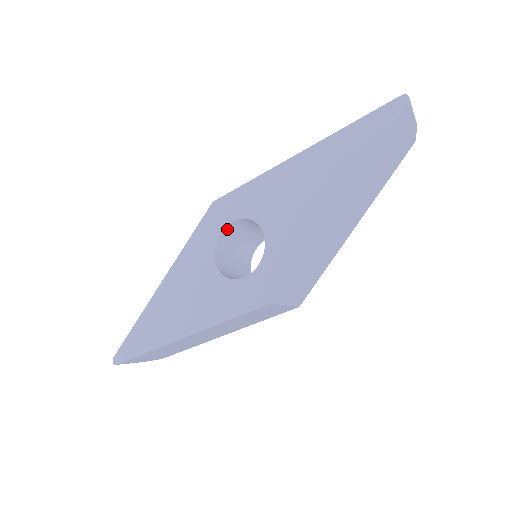
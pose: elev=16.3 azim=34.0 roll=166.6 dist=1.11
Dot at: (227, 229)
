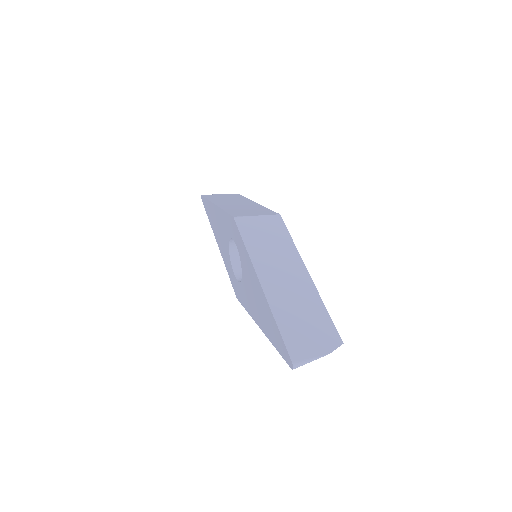
Dot at: occluded
